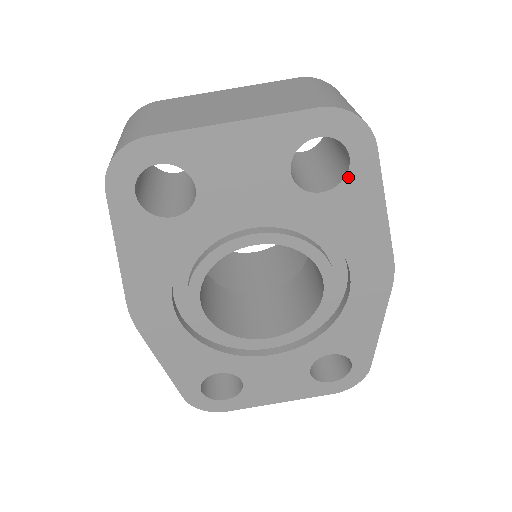
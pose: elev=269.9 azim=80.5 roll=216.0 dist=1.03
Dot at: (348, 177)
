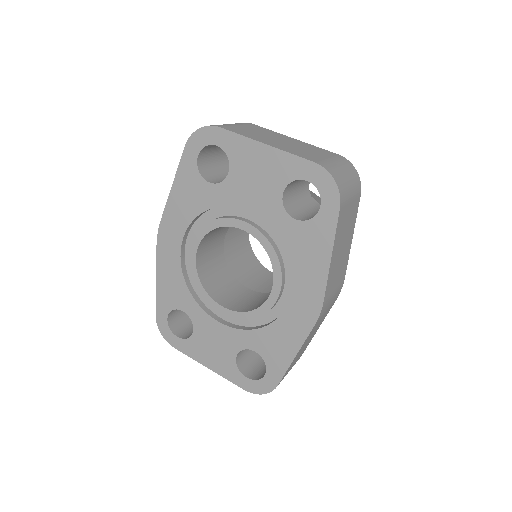
Dot at: (315, 219)
